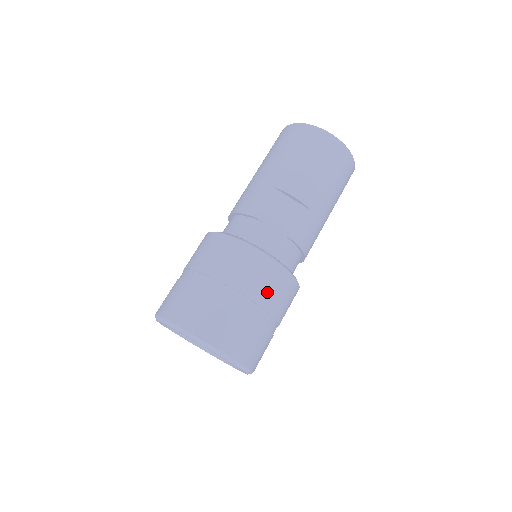
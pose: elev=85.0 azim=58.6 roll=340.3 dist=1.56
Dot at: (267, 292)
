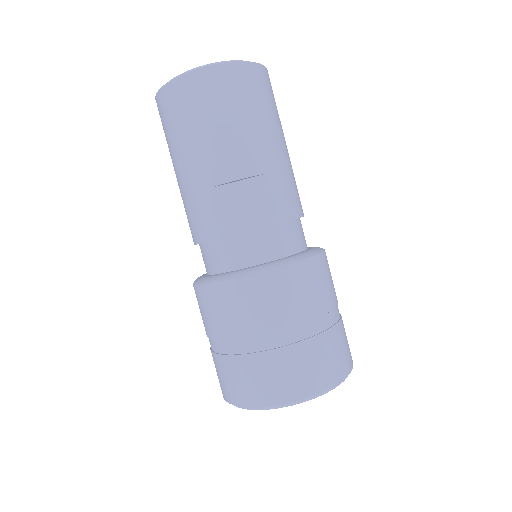
Dot at: (303, 302)
